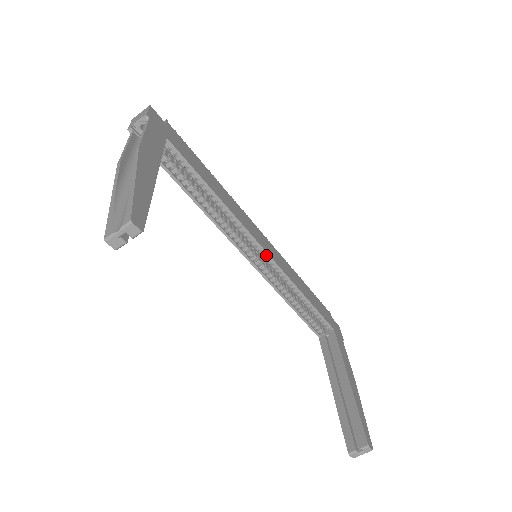
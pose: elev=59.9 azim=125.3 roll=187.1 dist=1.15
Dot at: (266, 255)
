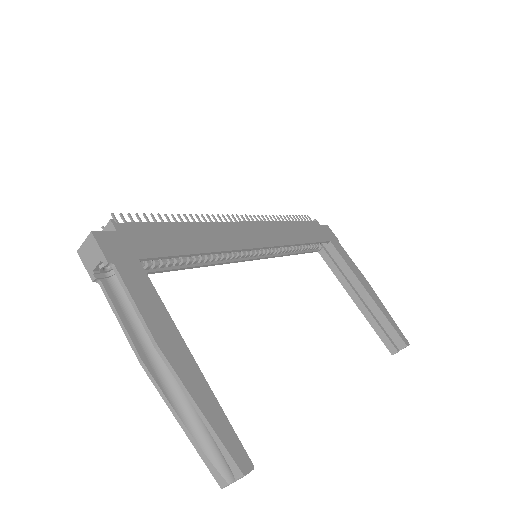
Dot at: occluded
